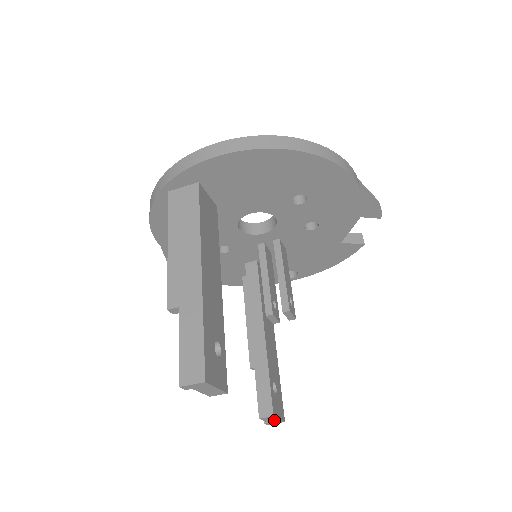
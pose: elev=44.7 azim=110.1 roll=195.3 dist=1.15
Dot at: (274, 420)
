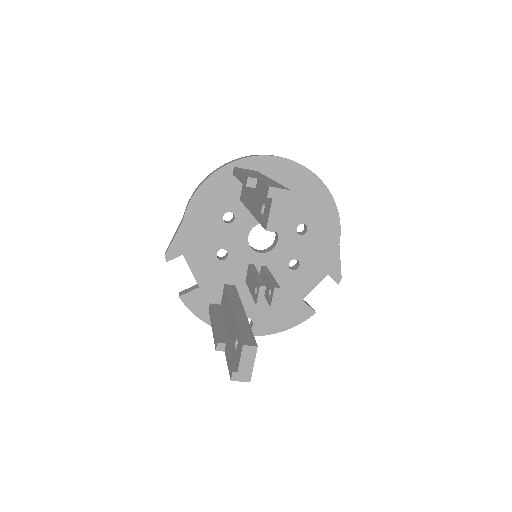
Dot at: (247, 365)
